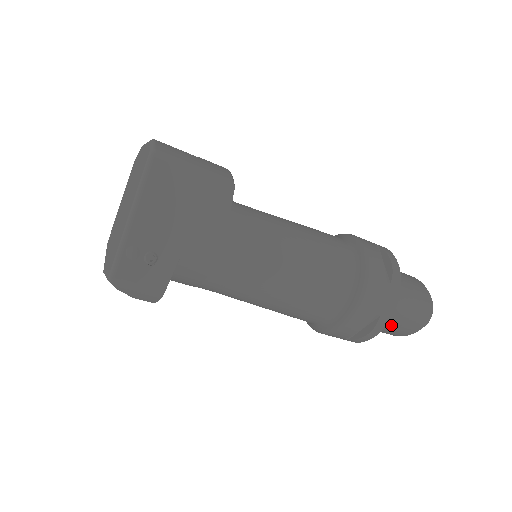
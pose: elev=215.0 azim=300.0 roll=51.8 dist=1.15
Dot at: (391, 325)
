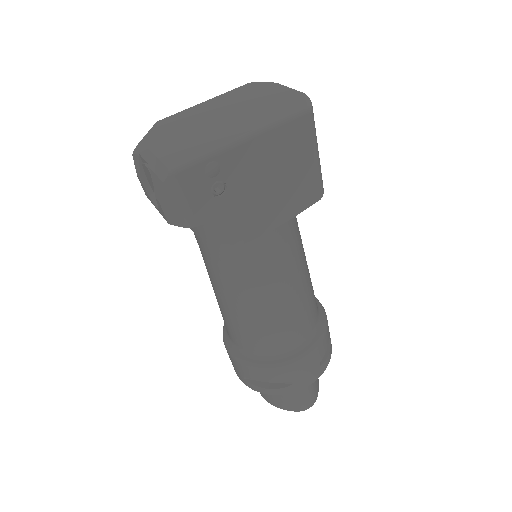
Dot at: occluded
